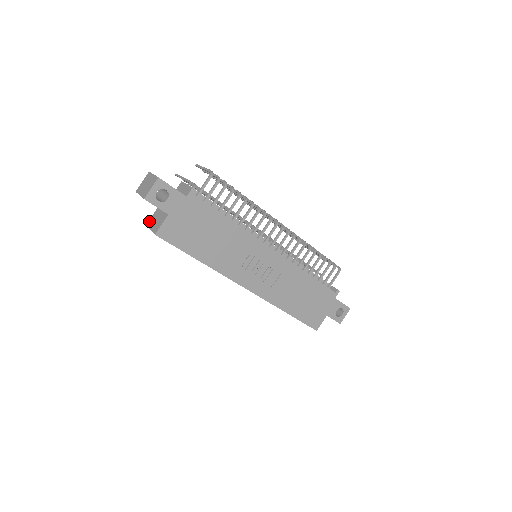
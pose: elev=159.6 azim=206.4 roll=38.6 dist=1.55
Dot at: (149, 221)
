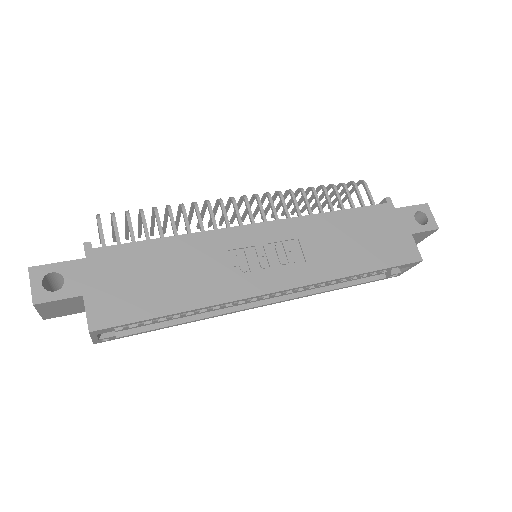
Dot at: occluded
